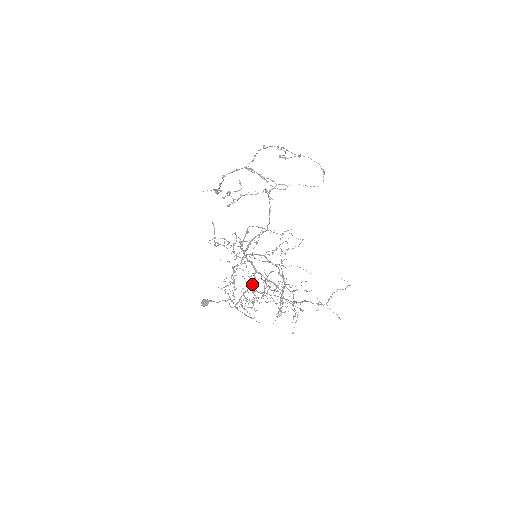
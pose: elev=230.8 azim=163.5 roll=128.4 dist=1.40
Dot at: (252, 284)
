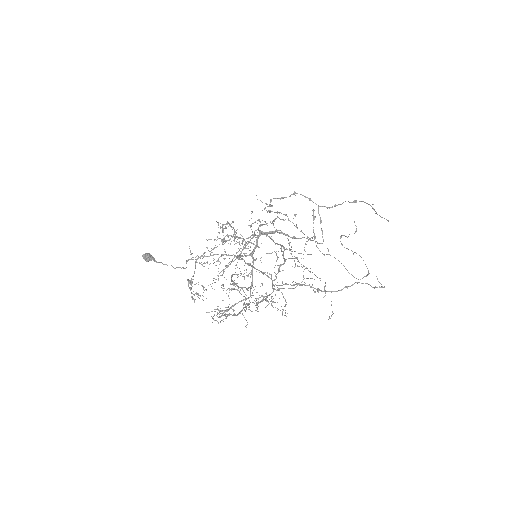
Dot at: (239, 256)
